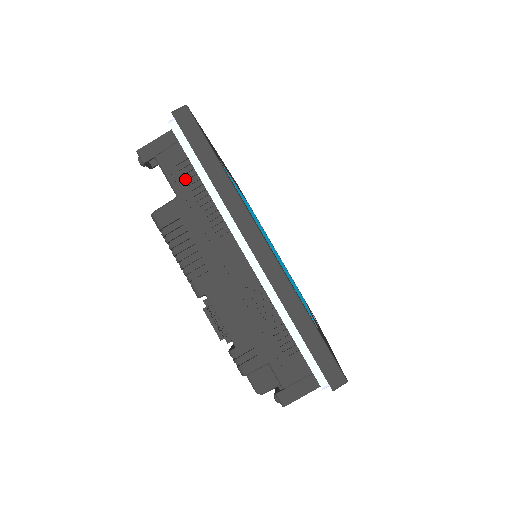
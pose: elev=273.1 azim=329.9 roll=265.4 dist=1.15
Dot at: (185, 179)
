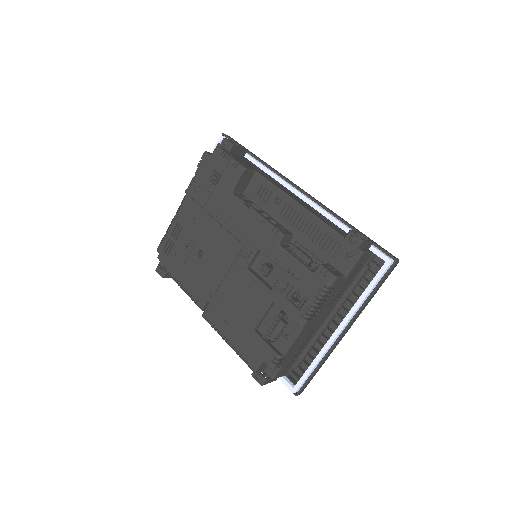
Dot at: (354, 272)
